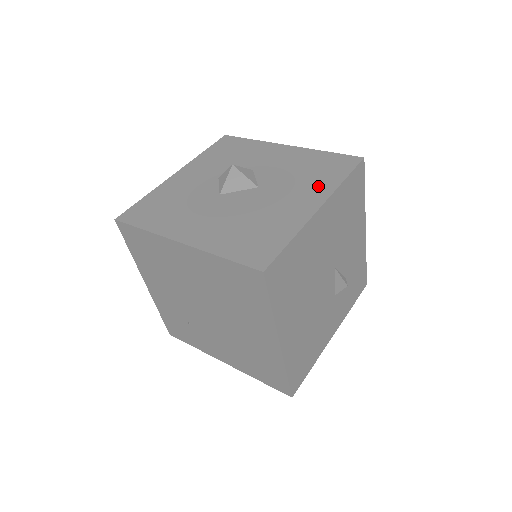
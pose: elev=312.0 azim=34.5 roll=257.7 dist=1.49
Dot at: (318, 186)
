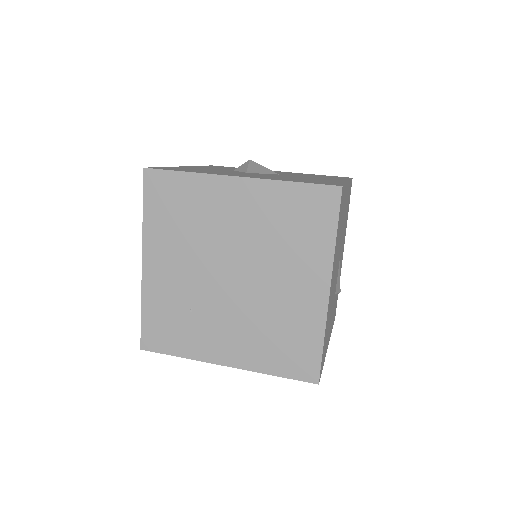
Dot at: (333, 178)
